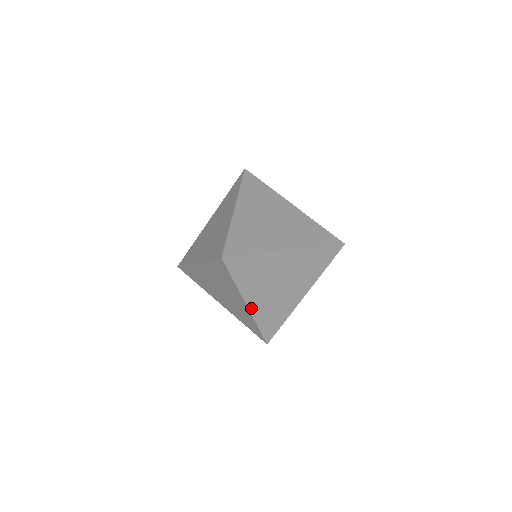
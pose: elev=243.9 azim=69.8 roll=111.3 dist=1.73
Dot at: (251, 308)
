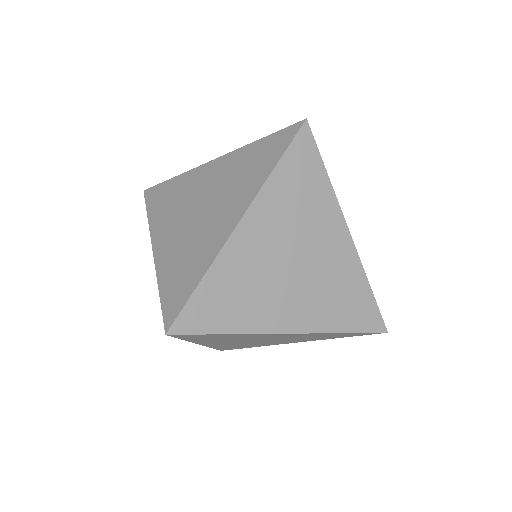
Dot at: (236, 235)
